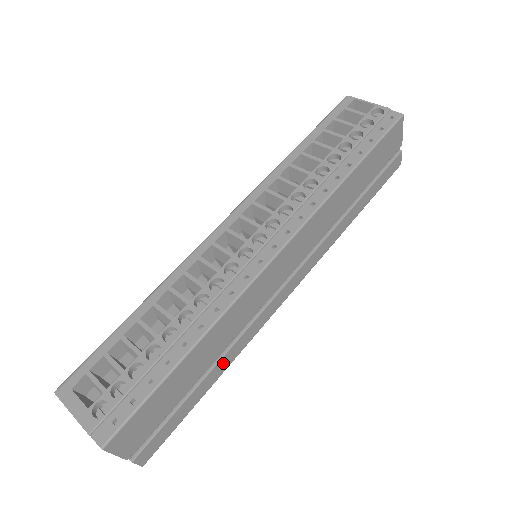
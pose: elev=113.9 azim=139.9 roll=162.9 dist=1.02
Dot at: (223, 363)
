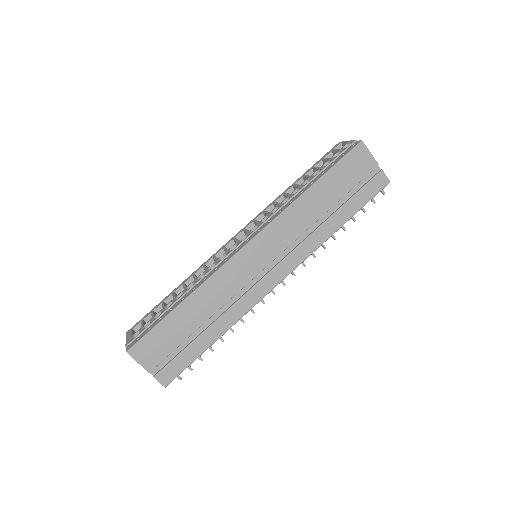
Dot at: (221, 324)
